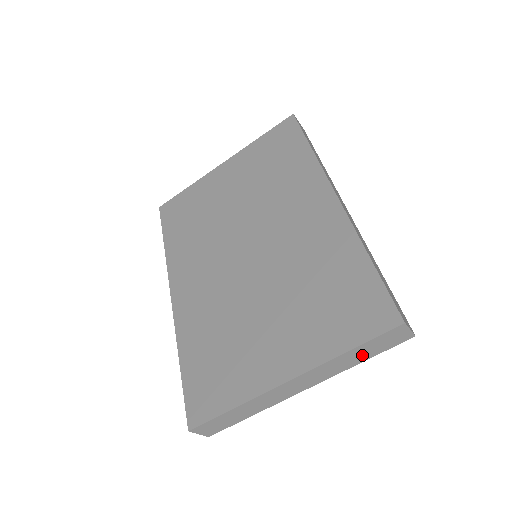
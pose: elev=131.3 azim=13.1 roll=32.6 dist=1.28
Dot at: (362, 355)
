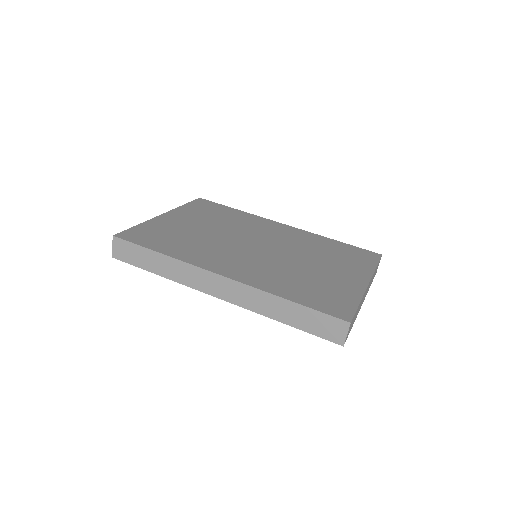
Dot at: (373, 277)
